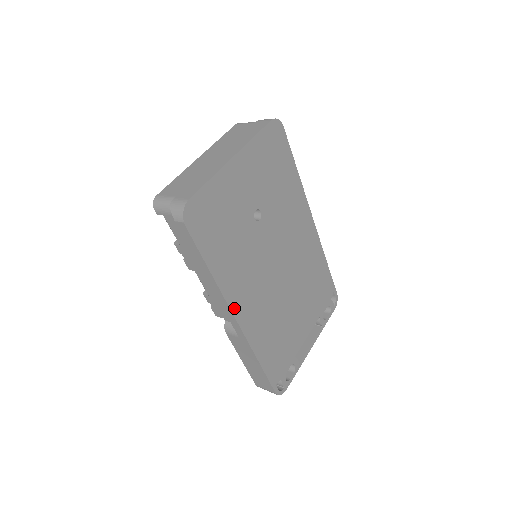
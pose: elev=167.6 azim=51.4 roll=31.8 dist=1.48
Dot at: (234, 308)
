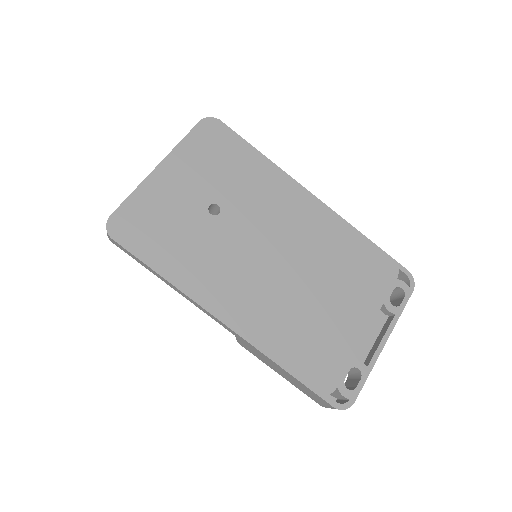
Dot at: (213, 309)
